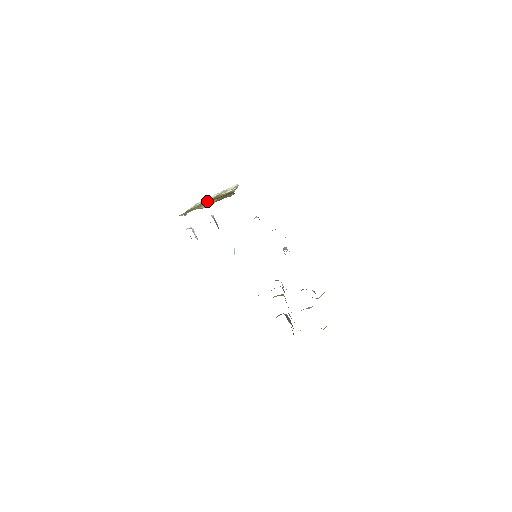
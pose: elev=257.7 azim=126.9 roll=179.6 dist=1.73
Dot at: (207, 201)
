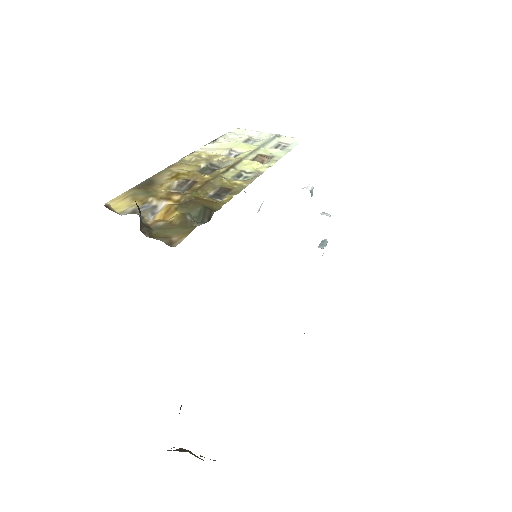
Dot at: (216, 162)
